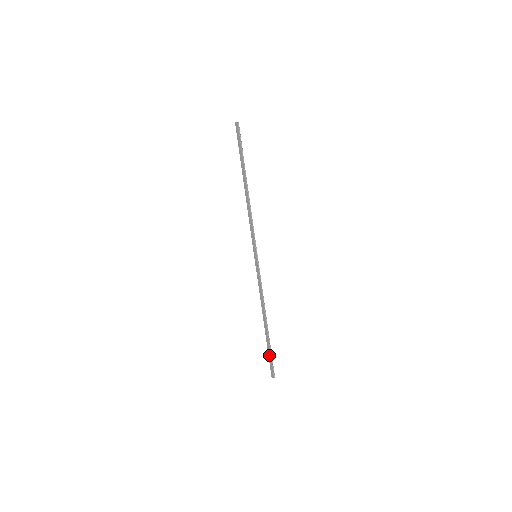
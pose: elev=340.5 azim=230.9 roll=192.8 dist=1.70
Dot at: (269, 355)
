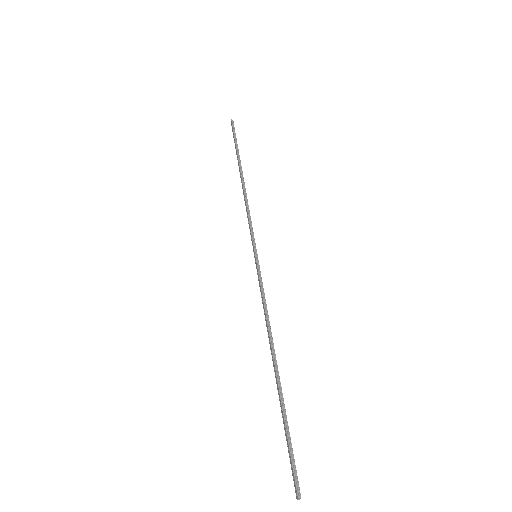
Dot at: (286, 438)
